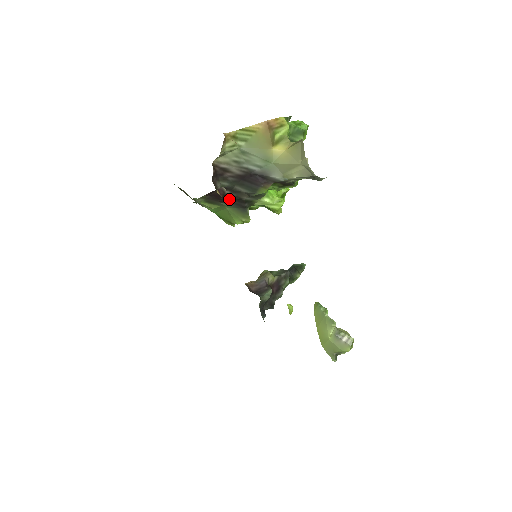
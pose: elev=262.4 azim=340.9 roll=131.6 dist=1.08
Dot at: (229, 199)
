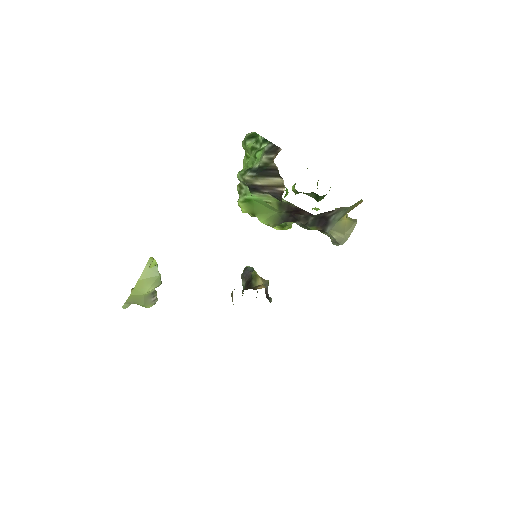
Dot at: (293, 215)
